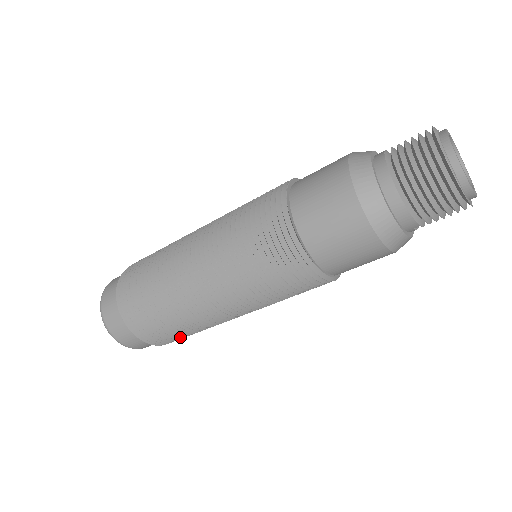
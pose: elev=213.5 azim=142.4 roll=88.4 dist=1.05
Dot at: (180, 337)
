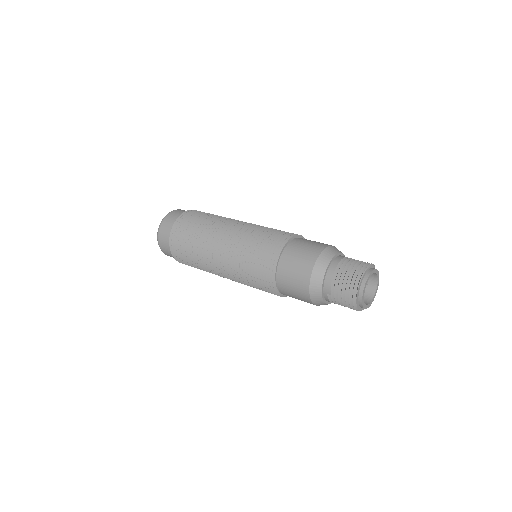
Dot at: (185, 256)
